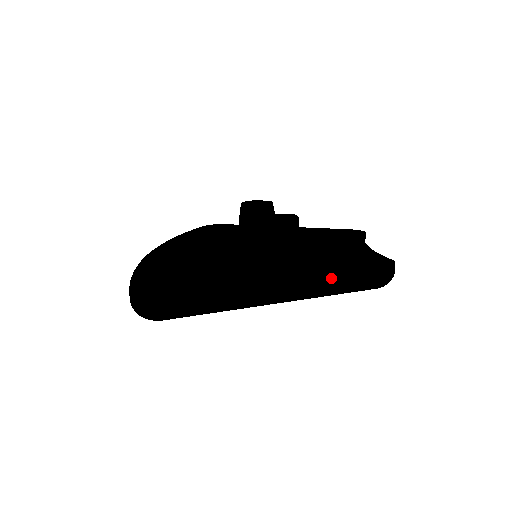
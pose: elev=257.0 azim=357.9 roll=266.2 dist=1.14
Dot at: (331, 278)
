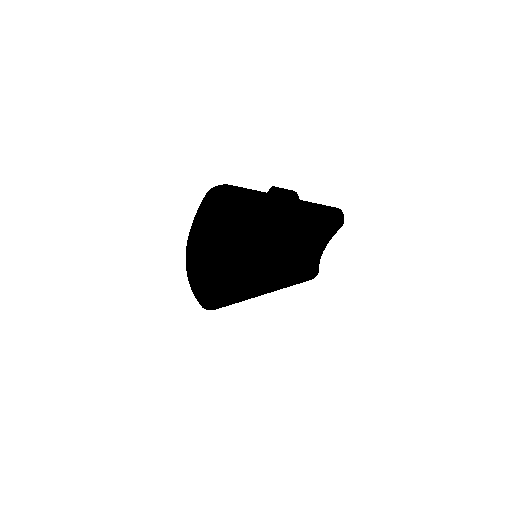
Dot at: (312, 204)
